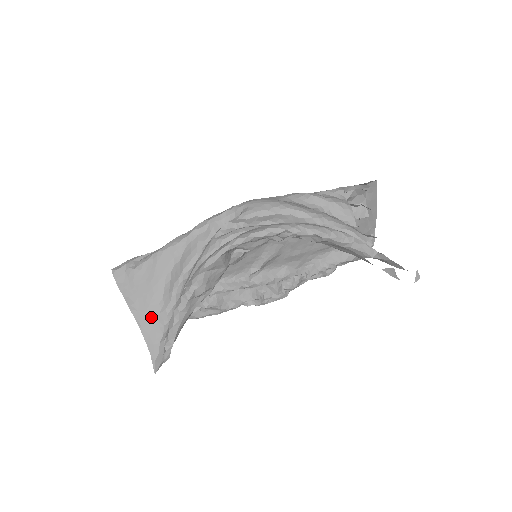
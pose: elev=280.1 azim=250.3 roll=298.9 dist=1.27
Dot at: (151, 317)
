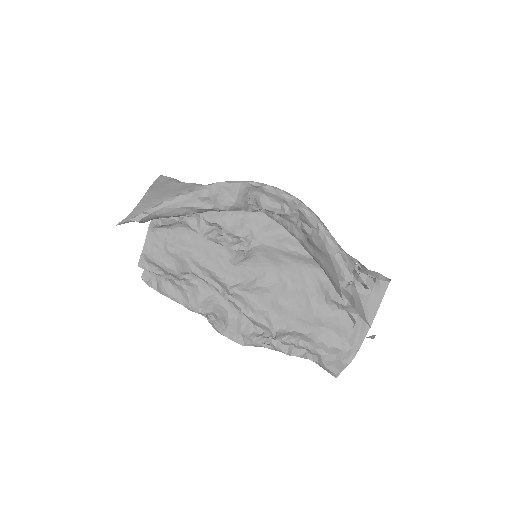
Dot at: (154, 204)
